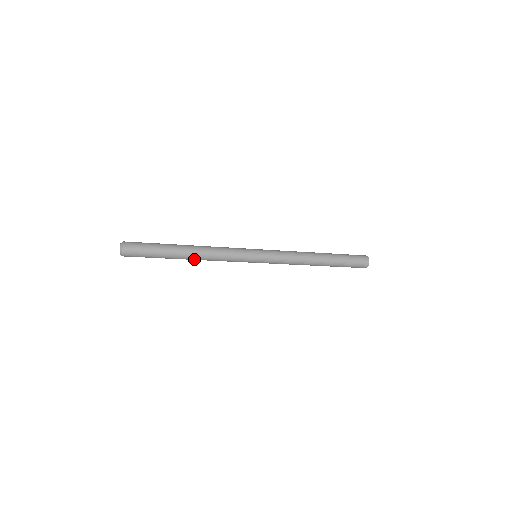
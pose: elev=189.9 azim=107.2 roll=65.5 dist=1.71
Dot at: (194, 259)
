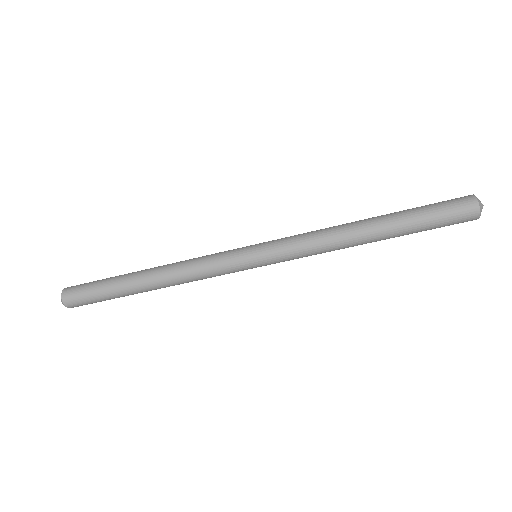
Dot at: (161, 287)
